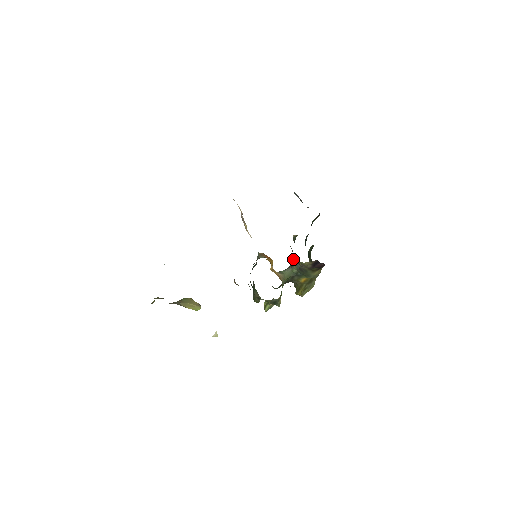
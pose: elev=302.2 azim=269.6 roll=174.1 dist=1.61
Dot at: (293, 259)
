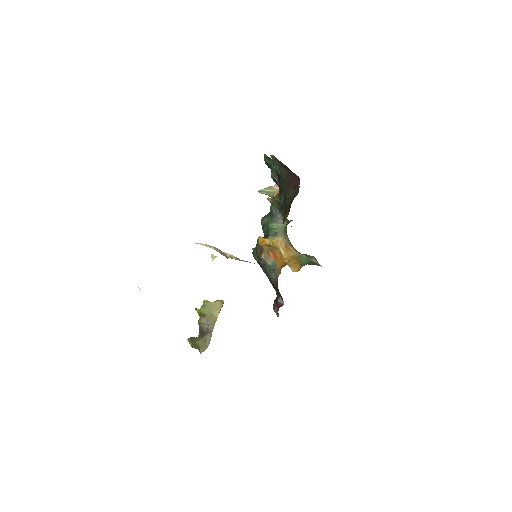
Dot at: occluded
